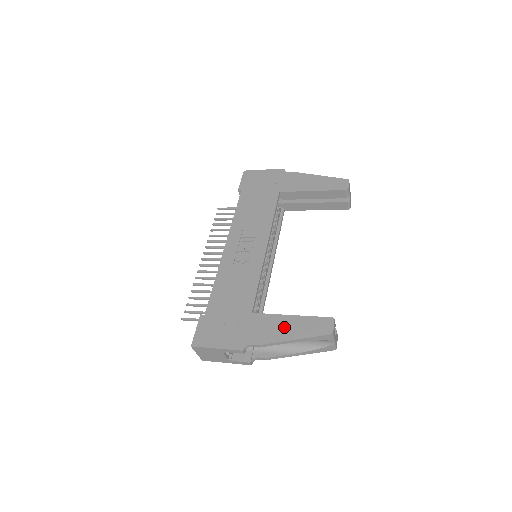
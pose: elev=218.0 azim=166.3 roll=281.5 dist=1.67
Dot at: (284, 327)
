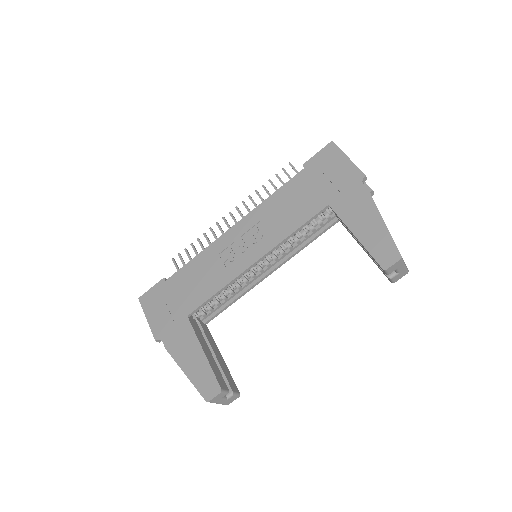
Dot at: (190, 355)
